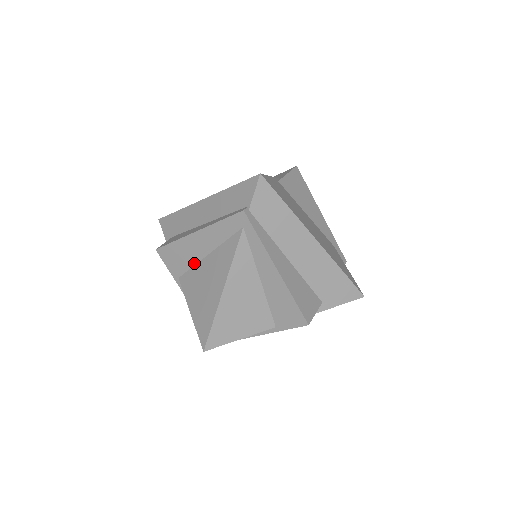
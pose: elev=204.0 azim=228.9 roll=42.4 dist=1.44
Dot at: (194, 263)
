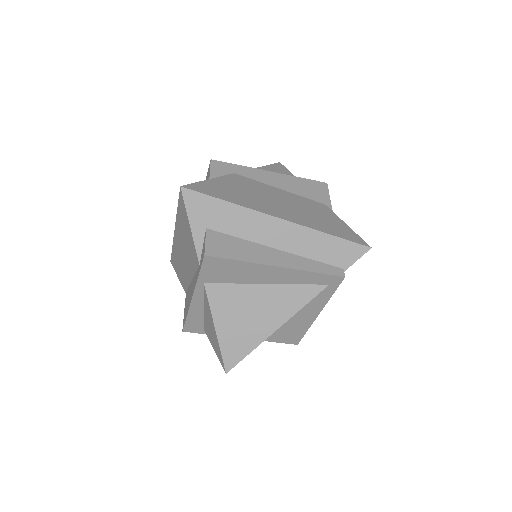
Dot at: (241, 282)
